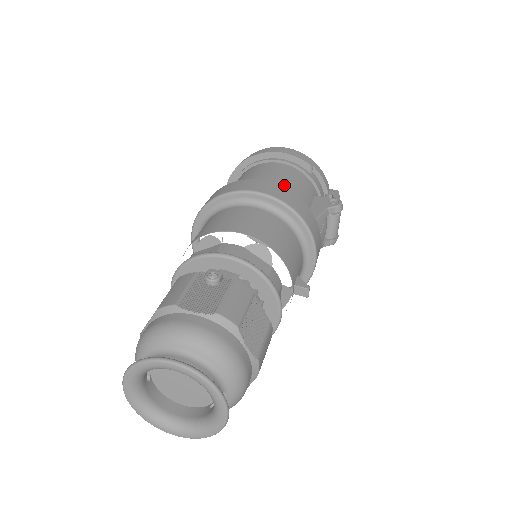
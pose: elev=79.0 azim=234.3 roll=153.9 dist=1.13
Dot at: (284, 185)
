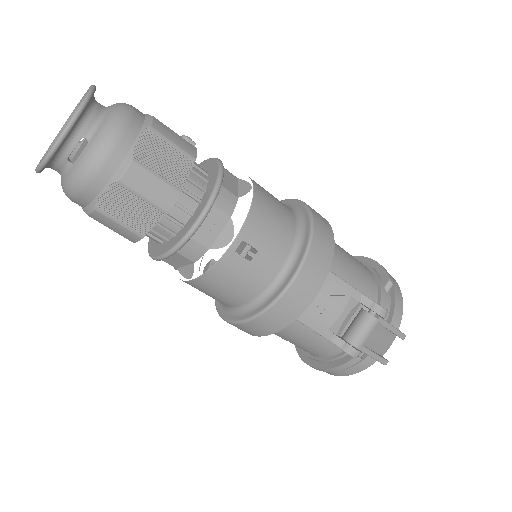
Dot at: (340, 248)
